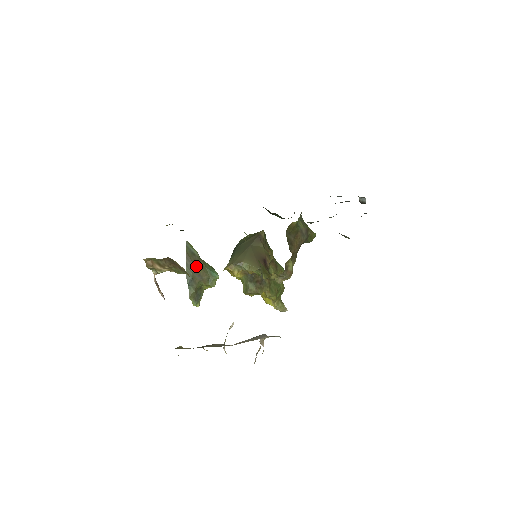
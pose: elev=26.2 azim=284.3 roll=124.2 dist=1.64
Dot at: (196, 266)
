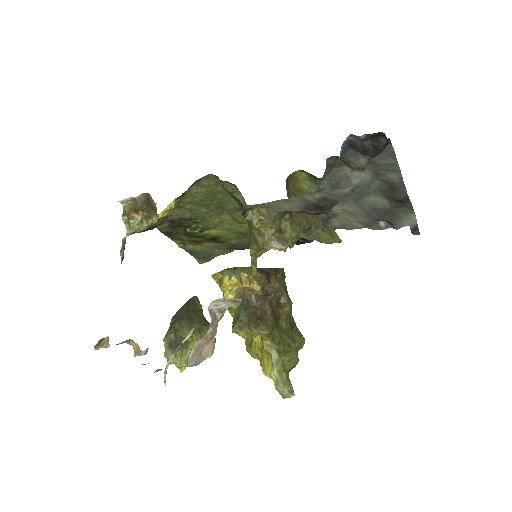
Dot at: (192, 312)
